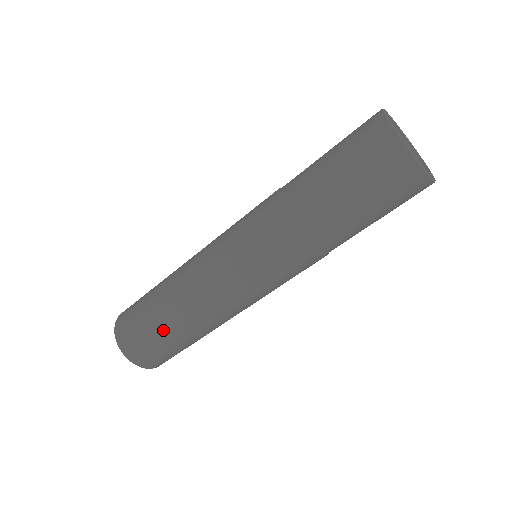
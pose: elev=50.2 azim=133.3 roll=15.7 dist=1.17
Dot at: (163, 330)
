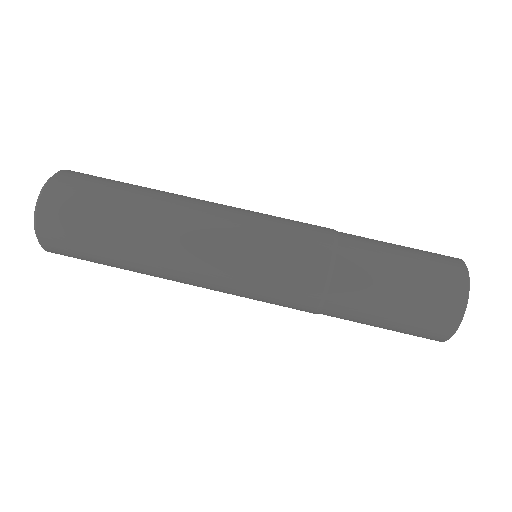
Dot at: occluded
